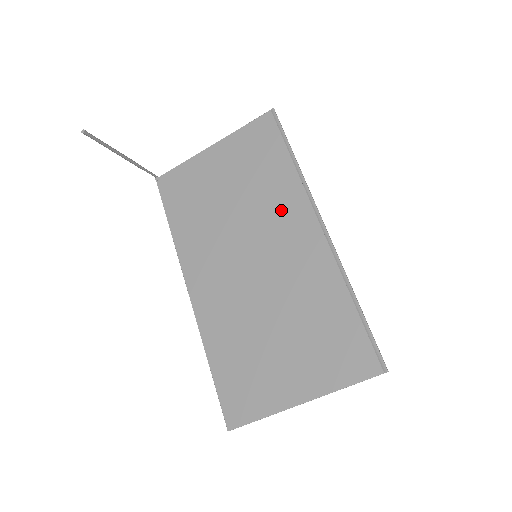
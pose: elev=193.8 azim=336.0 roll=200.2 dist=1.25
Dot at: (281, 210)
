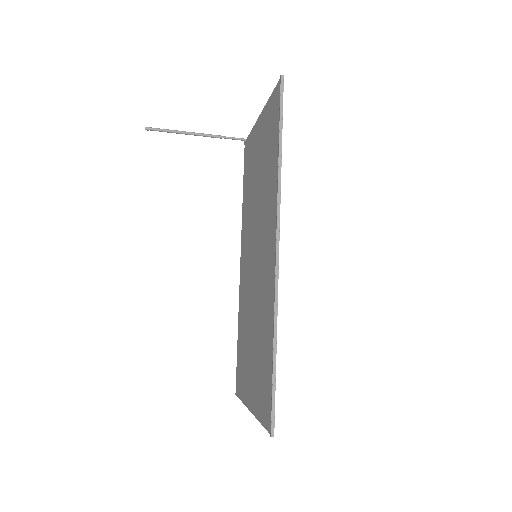
Dot at: (268, 214)
